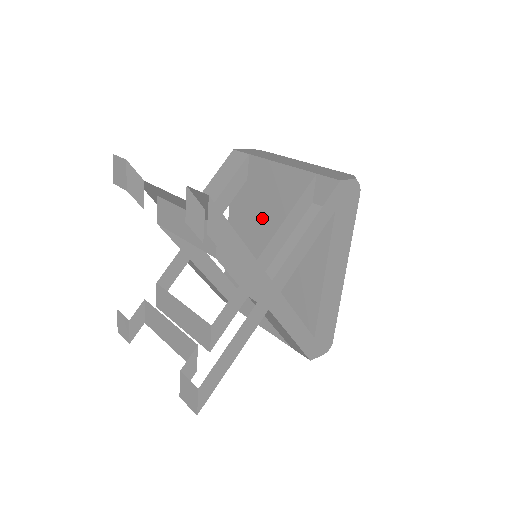
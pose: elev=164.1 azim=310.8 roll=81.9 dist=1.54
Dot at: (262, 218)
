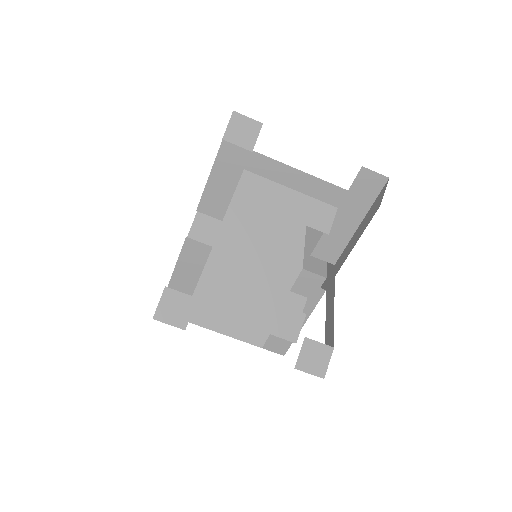
Dot at: (245, 226)
